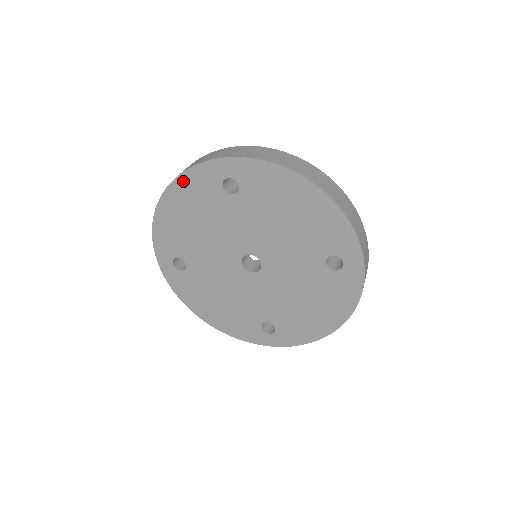
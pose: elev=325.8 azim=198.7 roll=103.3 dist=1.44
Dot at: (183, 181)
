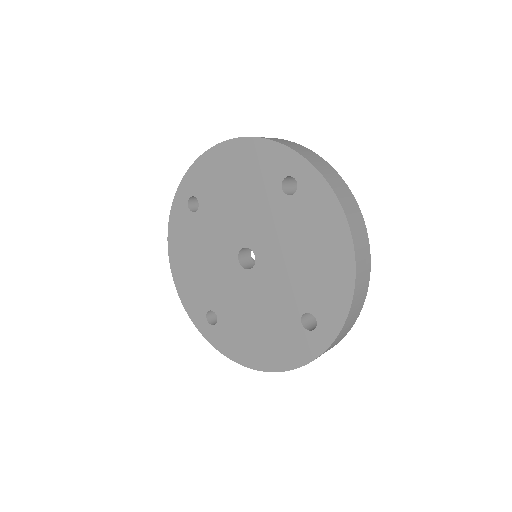
Dot at: (172, 234)
